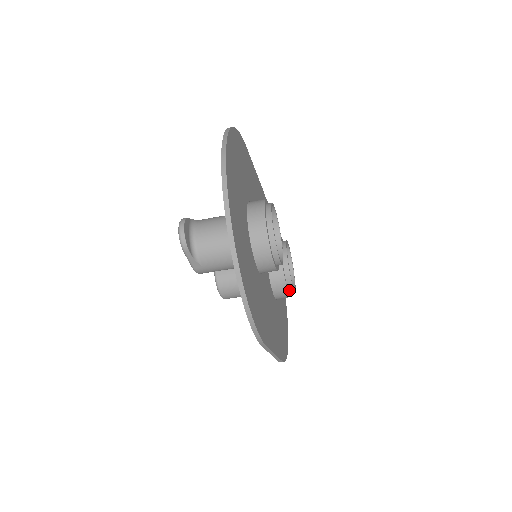
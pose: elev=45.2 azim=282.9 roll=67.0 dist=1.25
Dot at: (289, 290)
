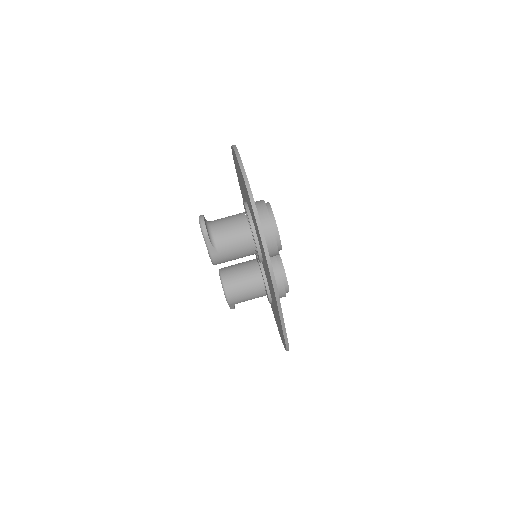
Dot at: (285, 287)
